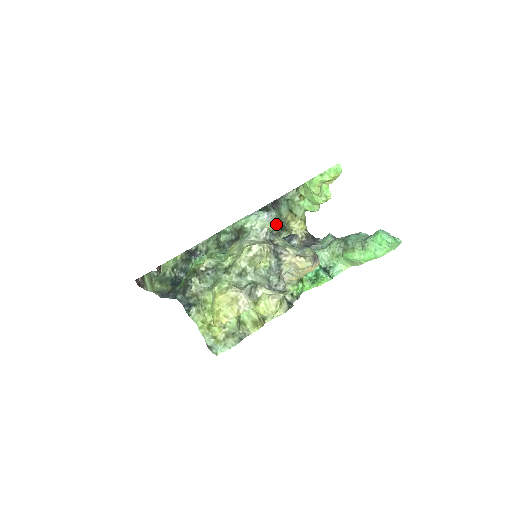
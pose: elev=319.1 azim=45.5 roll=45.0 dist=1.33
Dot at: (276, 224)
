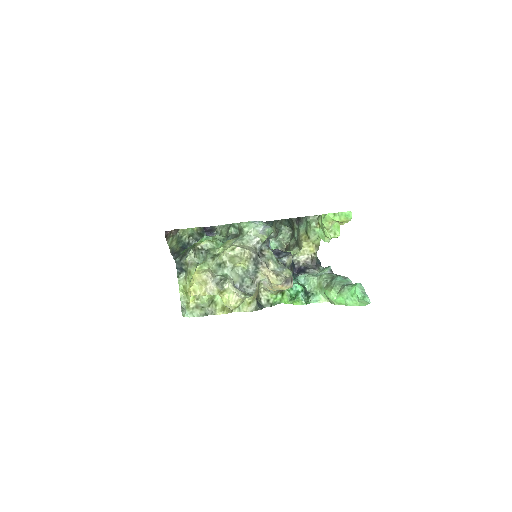
Dot at: (295, 237)
